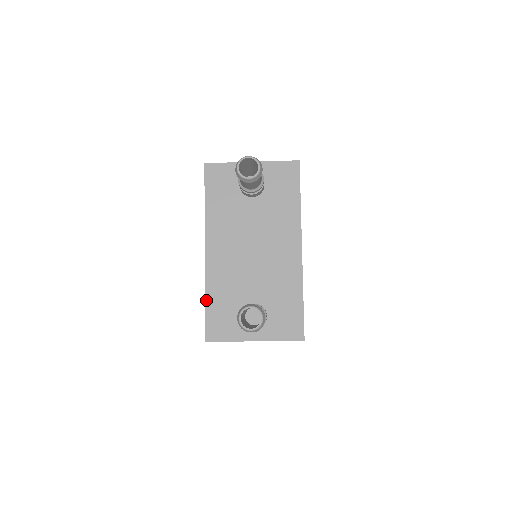
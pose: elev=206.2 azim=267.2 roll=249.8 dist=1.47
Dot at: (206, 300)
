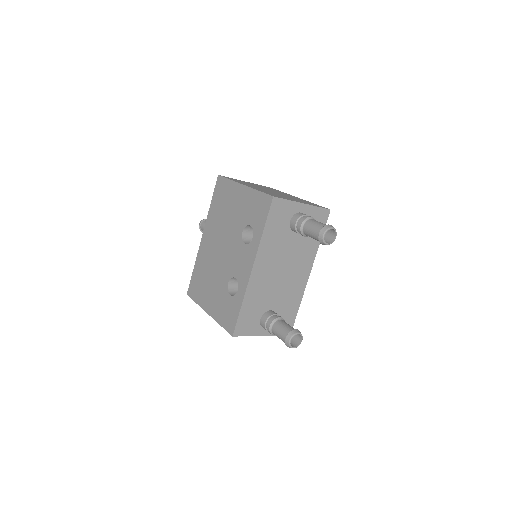
Dot at: (242, 306)
